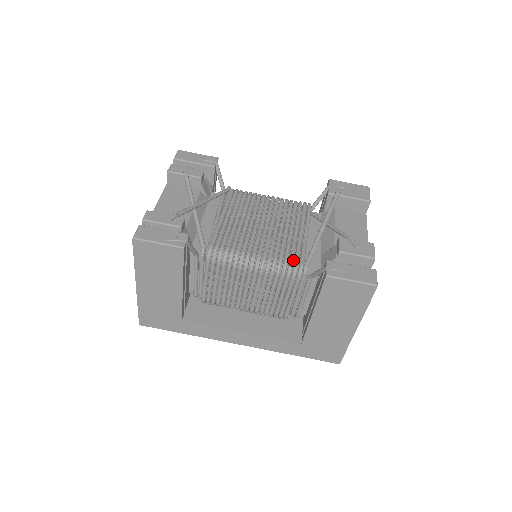
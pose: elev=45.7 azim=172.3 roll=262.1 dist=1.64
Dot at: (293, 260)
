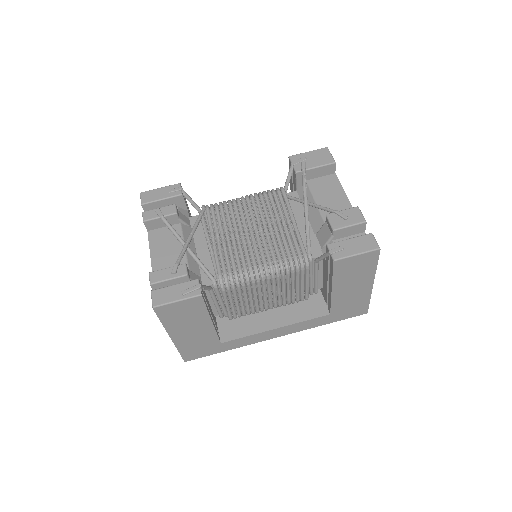
Dot at: (296, 254)
